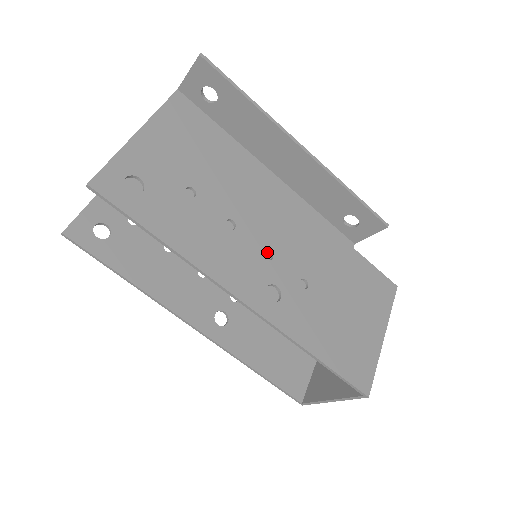
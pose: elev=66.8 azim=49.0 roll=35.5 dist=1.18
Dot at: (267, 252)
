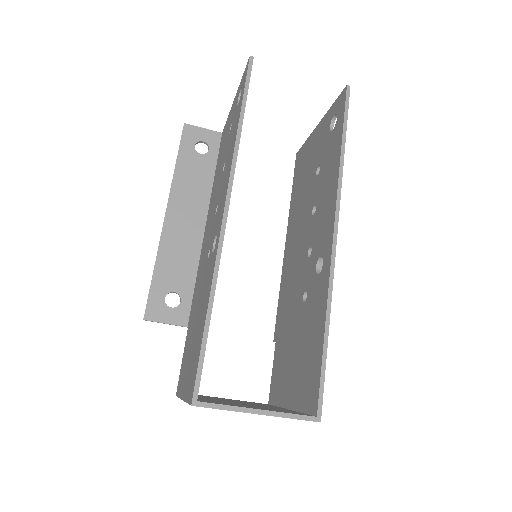
Dot at: occluded
